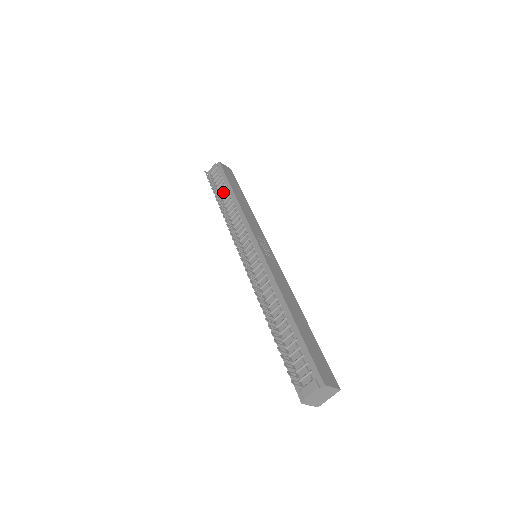
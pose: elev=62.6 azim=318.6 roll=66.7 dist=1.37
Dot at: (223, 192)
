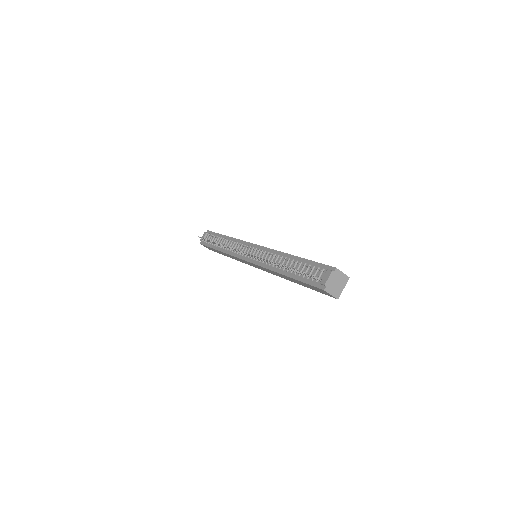
Dot at: (217, 241)
